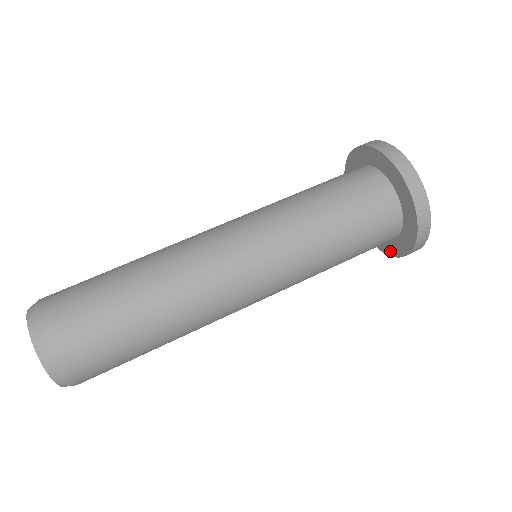
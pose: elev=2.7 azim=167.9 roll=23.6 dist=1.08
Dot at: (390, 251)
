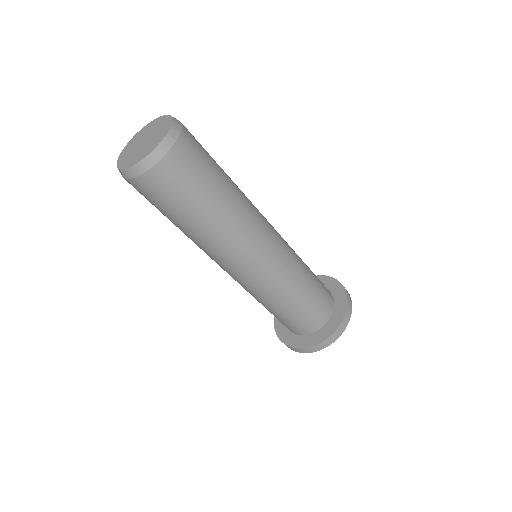
Dot at: (290, 342)
